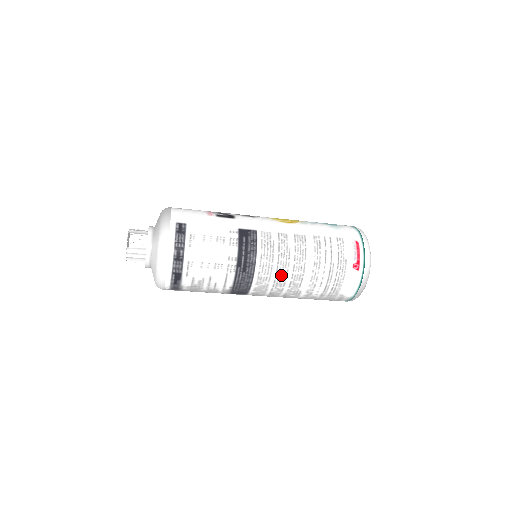
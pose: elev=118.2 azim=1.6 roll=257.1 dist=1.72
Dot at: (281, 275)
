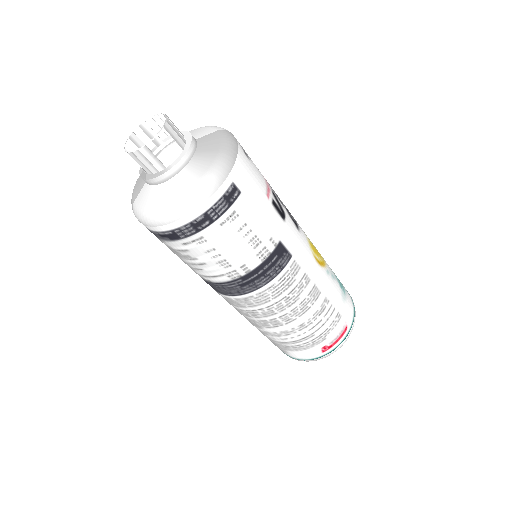
Dot at: (266, 312)
